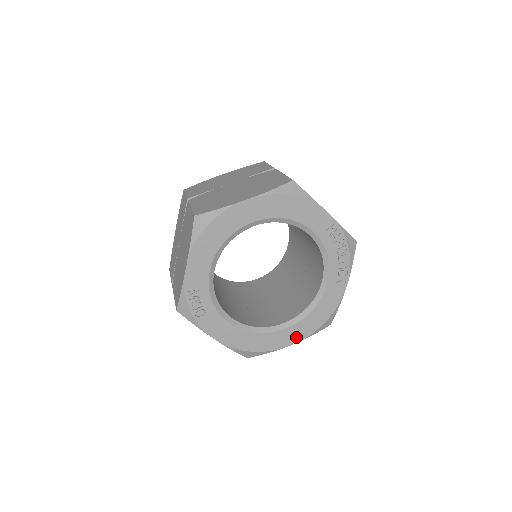
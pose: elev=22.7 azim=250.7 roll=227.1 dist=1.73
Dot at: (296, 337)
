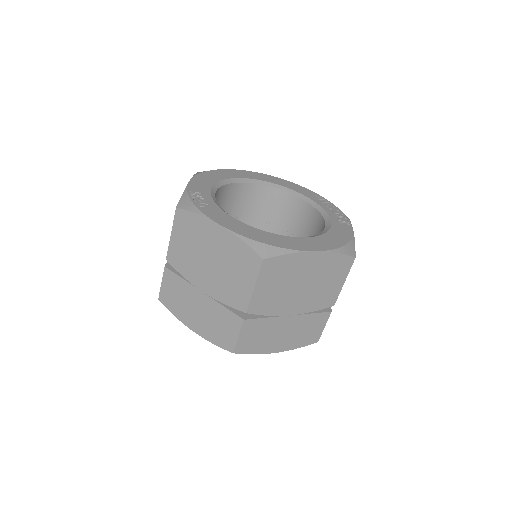
Dot at: (317, 247)
